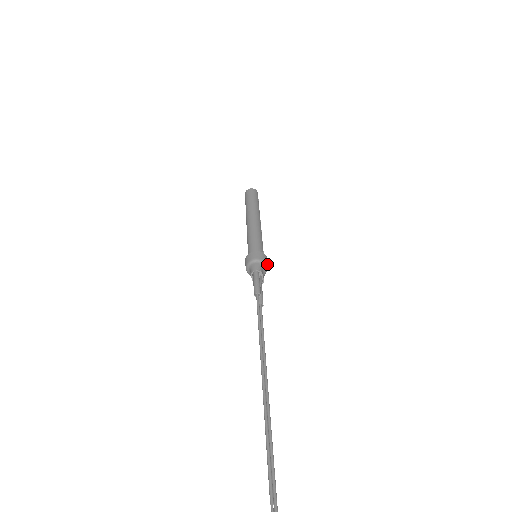
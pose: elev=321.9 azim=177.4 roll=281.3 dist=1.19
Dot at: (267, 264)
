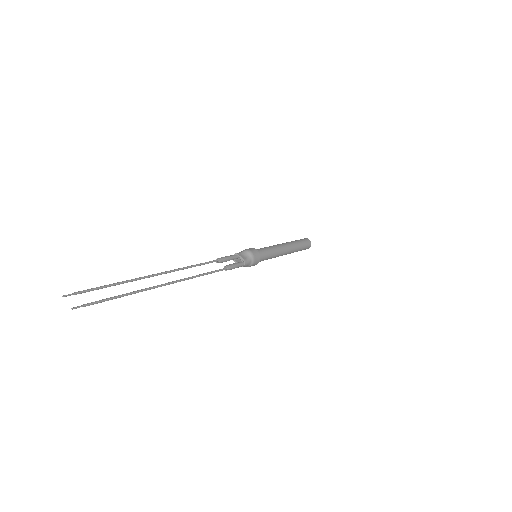
Dot at: (249, 250)
